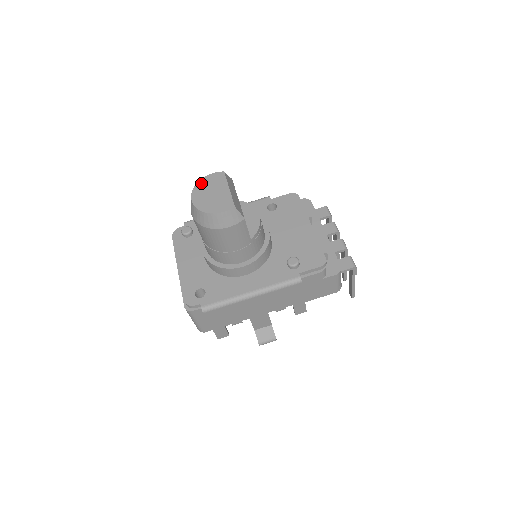
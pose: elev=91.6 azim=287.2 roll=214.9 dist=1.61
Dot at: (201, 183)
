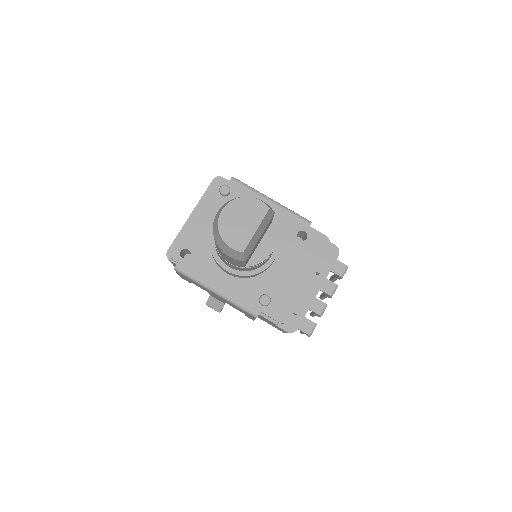
Dot at: (244, 201)
